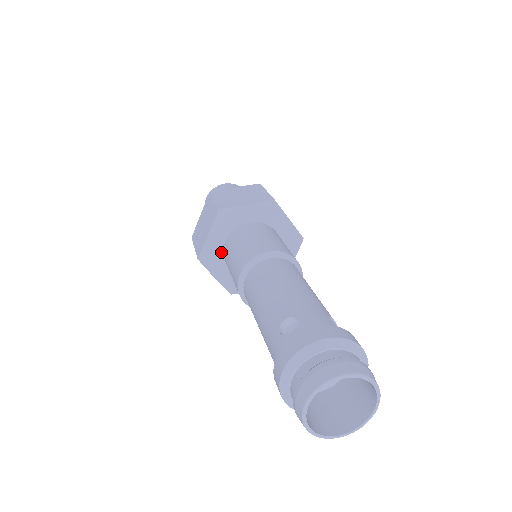
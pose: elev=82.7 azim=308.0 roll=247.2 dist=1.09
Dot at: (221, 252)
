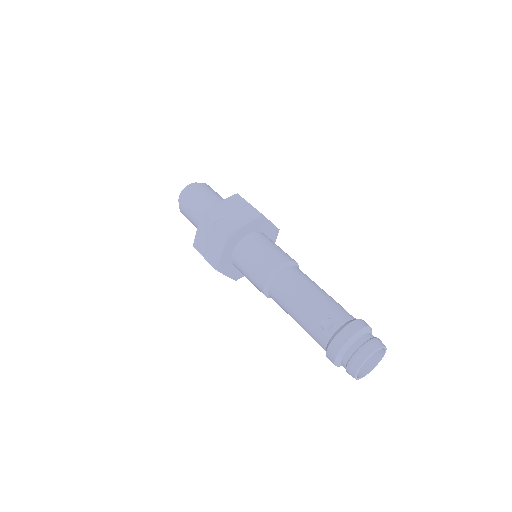
Dot at: (230, 259)
